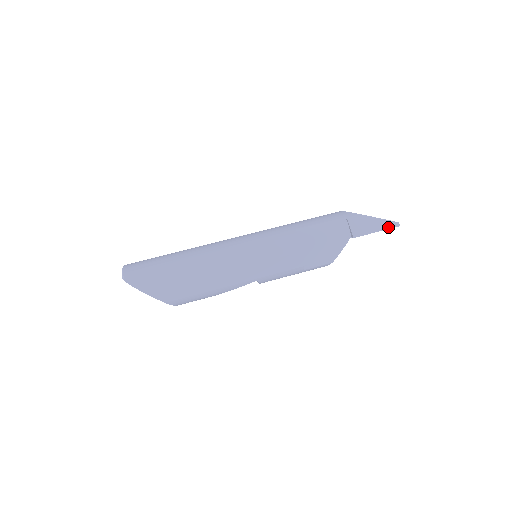
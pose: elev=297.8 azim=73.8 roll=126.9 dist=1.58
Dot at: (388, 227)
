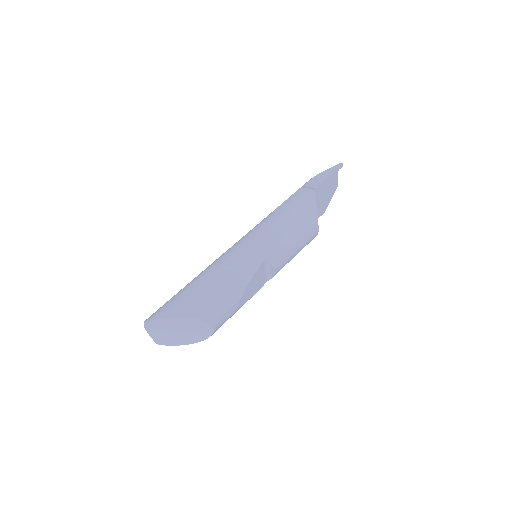
Dot at: (335, 169)
